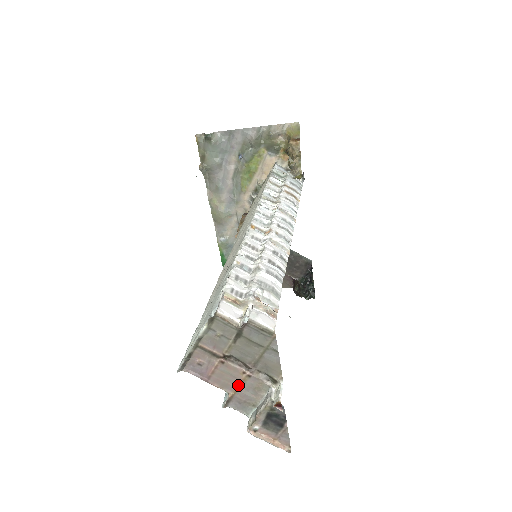
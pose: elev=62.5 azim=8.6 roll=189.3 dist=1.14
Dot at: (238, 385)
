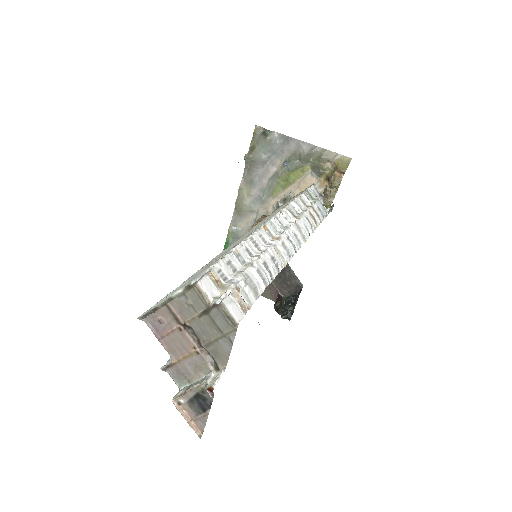
Dot at: (184, 356)
